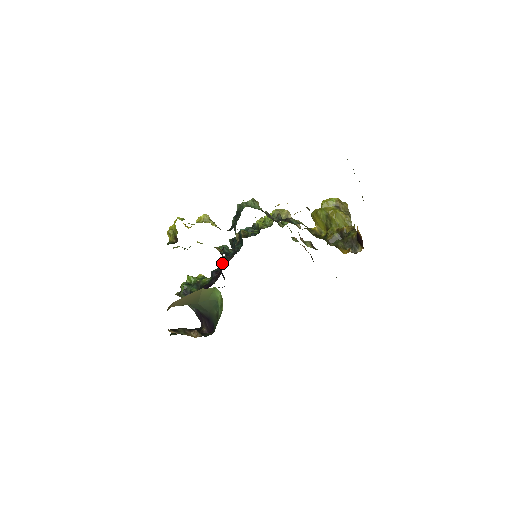
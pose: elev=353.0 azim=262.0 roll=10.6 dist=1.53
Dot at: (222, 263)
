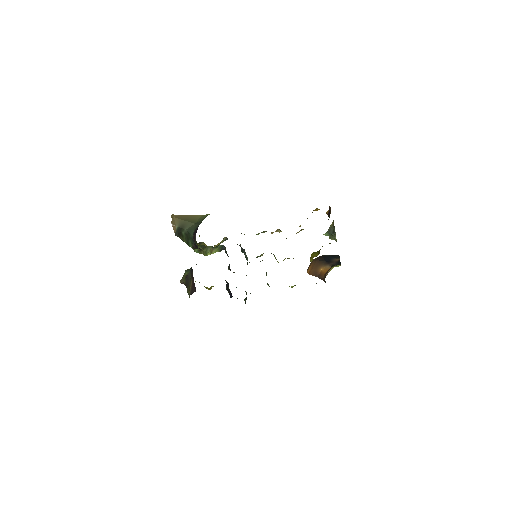
Dot at: occluded
